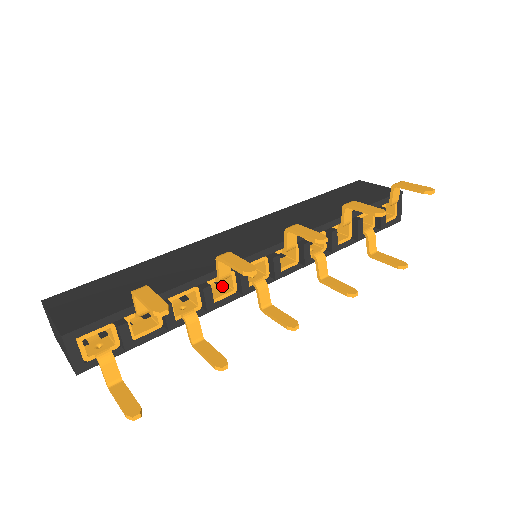
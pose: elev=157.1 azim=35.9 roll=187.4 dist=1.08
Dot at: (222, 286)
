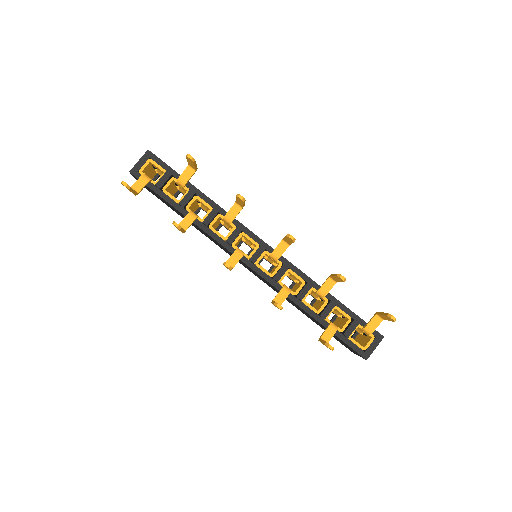
Dot at: occluded
